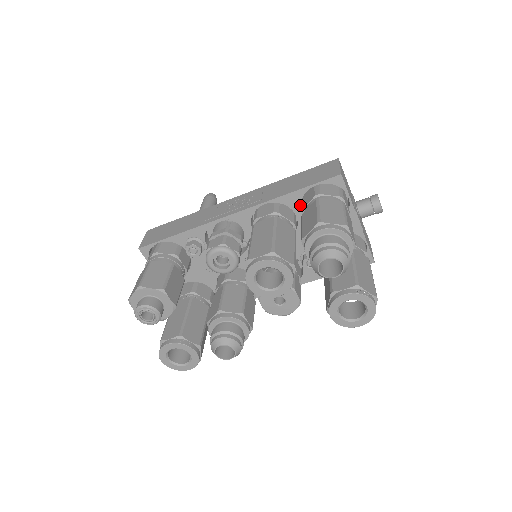
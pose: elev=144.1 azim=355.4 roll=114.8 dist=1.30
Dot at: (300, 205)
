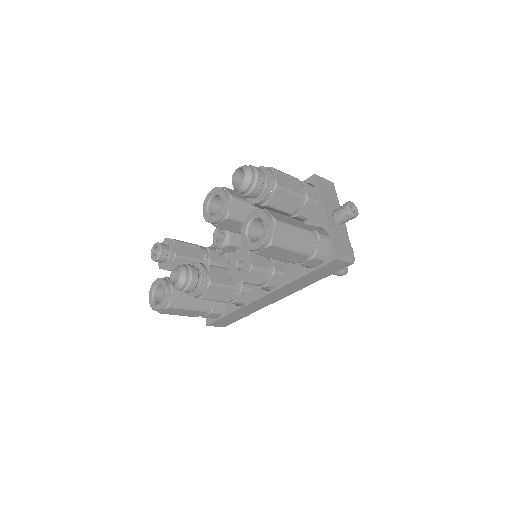
Dot at: occluded
